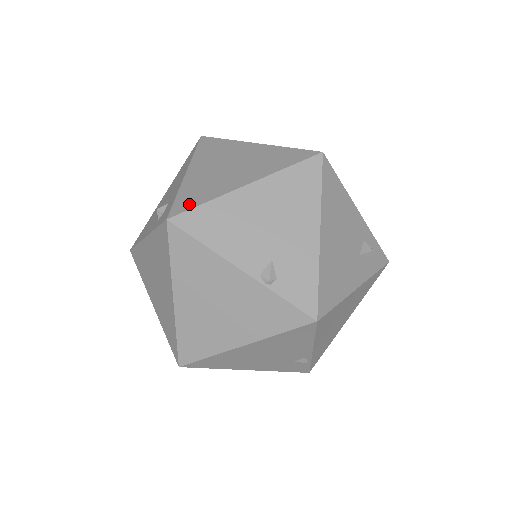
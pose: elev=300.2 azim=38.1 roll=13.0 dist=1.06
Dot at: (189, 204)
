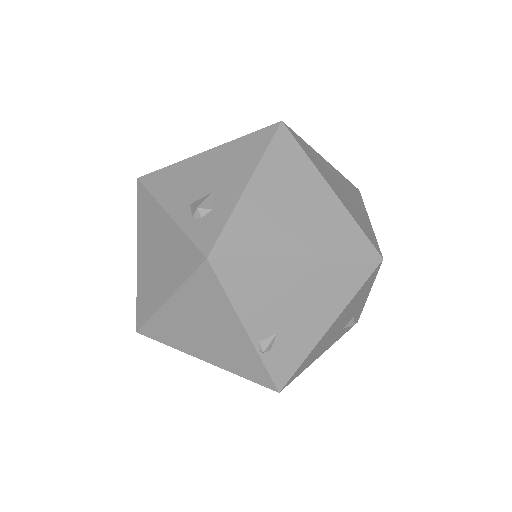
Dot at: (236, 249)
